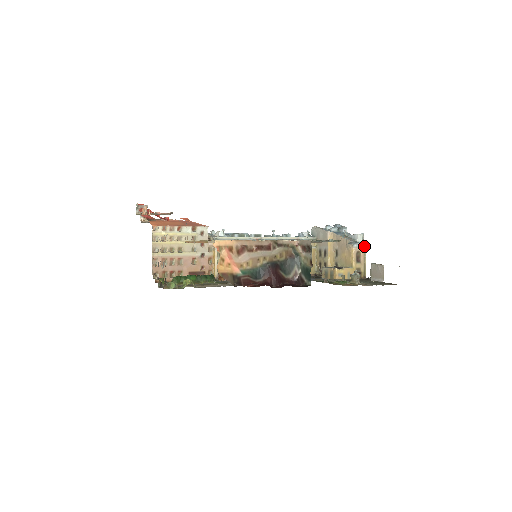
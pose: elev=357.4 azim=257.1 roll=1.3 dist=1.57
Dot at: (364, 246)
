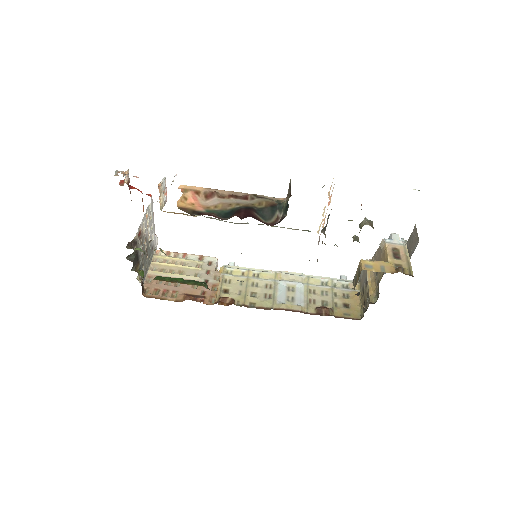
Dot at: (403, 244)
